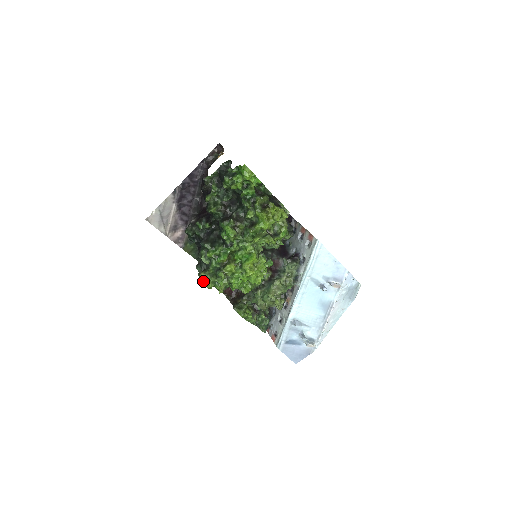
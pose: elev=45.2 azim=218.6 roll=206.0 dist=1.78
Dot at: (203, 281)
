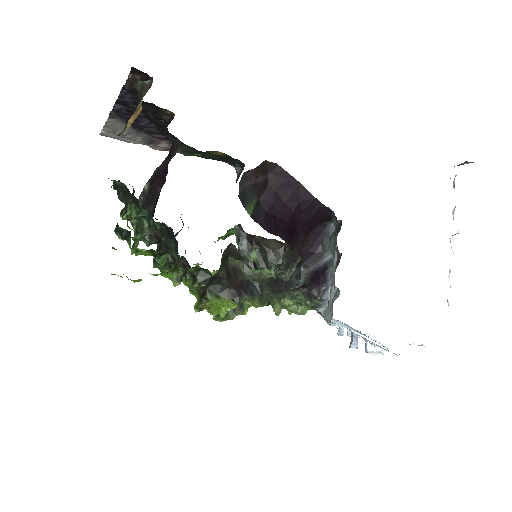
Dot at: occluded
